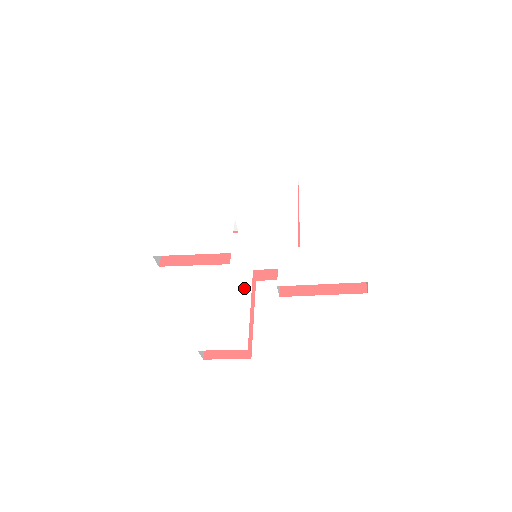
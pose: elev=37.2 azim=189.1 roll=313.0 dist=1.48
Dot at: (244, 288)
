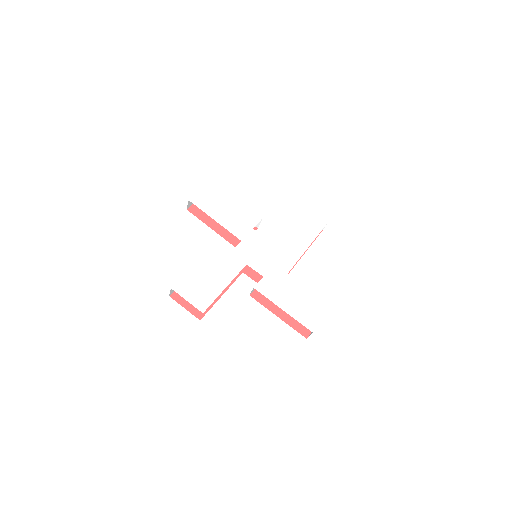
Dot at: (232, 272)
